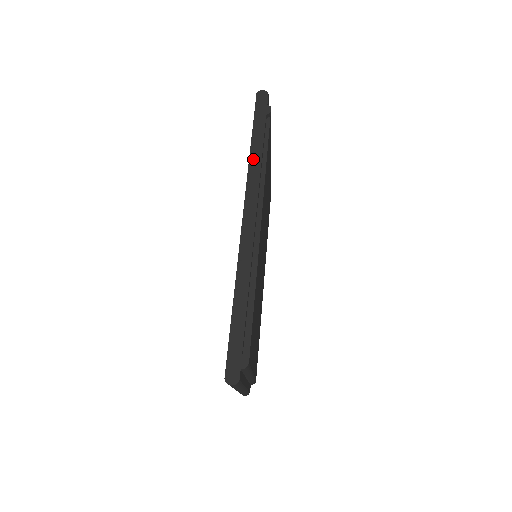
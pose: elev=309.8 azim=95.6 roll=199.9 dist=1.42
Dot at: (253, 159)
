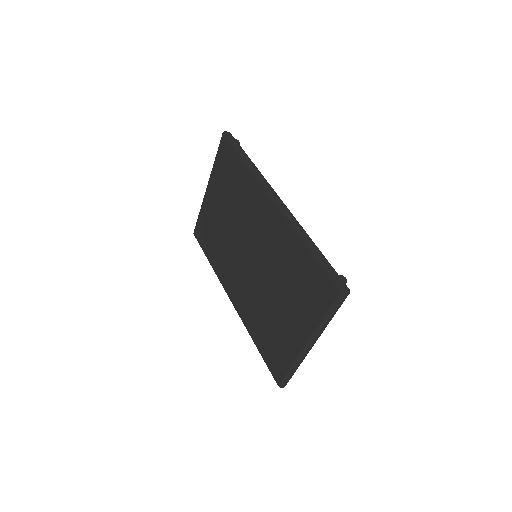
Dot at: (251, 168)
